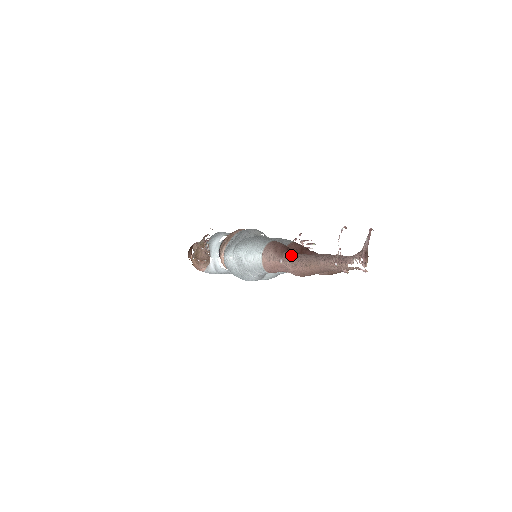
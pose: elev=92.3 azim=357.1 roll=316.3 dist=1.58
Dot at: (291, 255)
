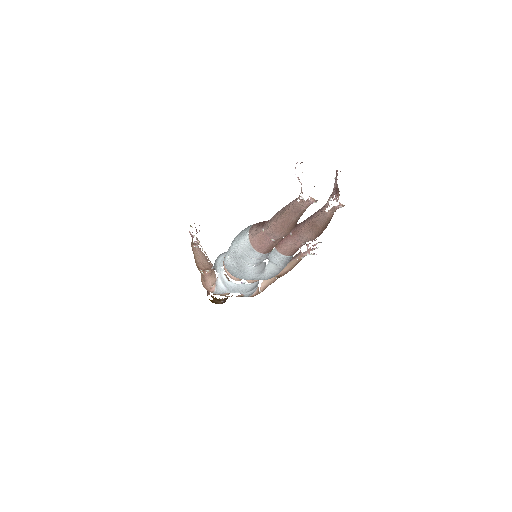
Dot at: occluded
